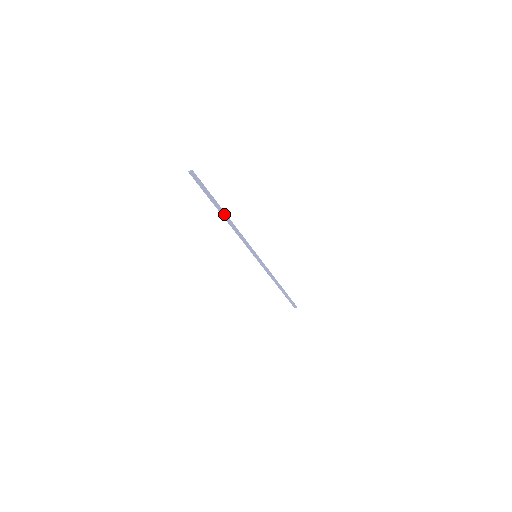
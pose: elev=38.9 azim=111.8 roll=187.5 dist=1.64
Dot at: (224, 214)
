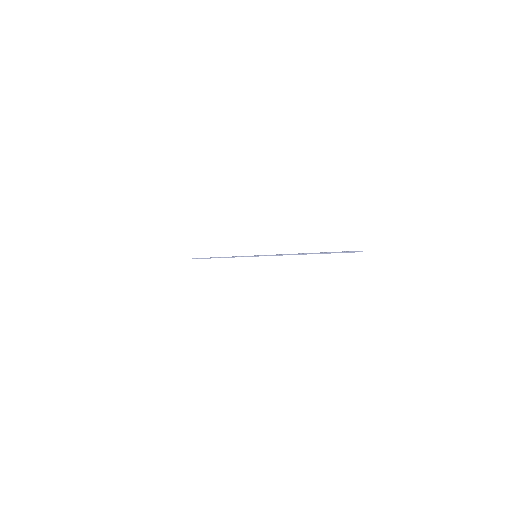
Dot at: occluded
